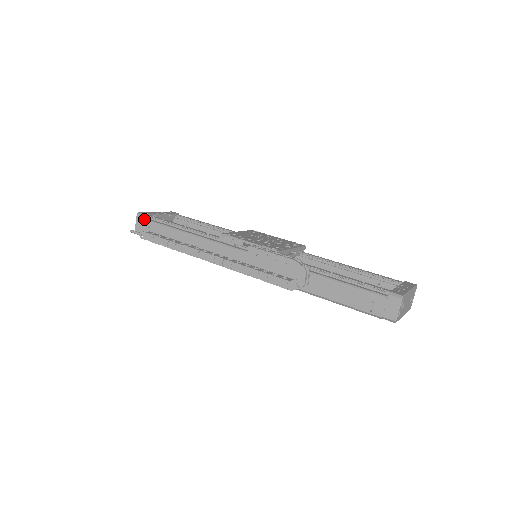
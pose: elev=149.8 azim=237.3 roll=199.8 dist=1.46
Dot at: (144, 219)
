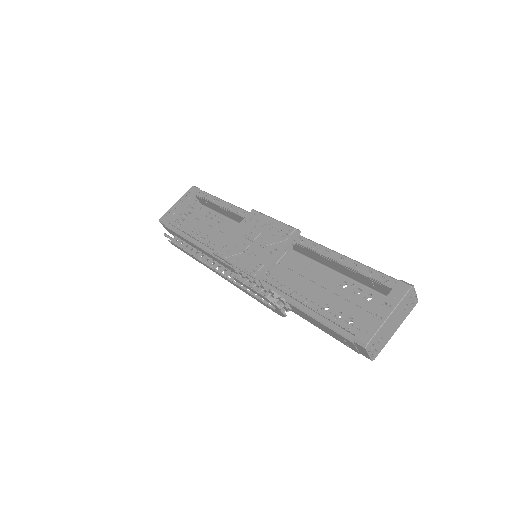
Dot at: (165, 226)
